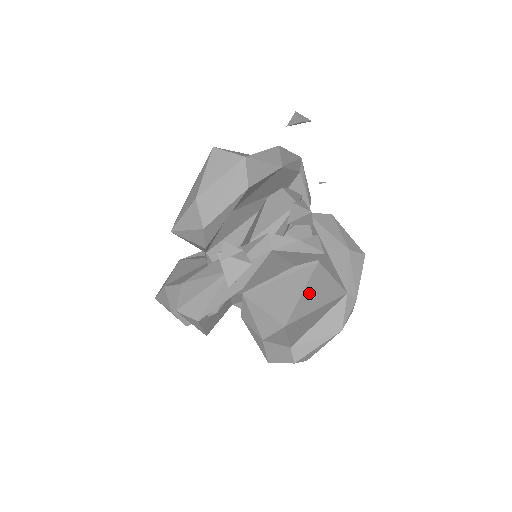
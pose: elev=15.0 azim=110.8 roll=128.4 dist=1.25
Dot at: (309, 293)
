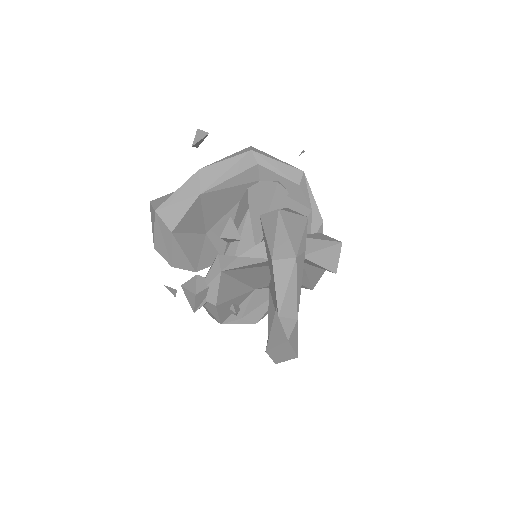
Dot at: occluded
